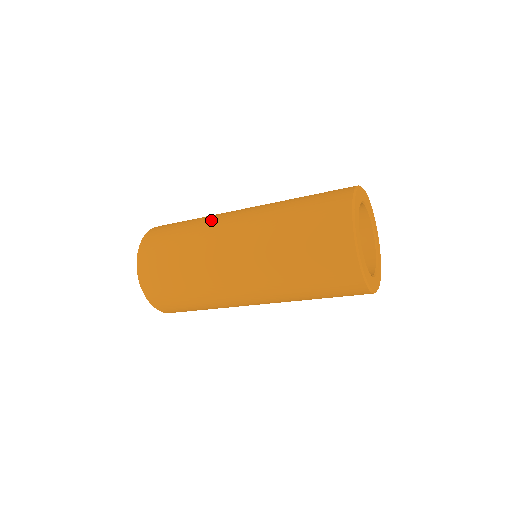
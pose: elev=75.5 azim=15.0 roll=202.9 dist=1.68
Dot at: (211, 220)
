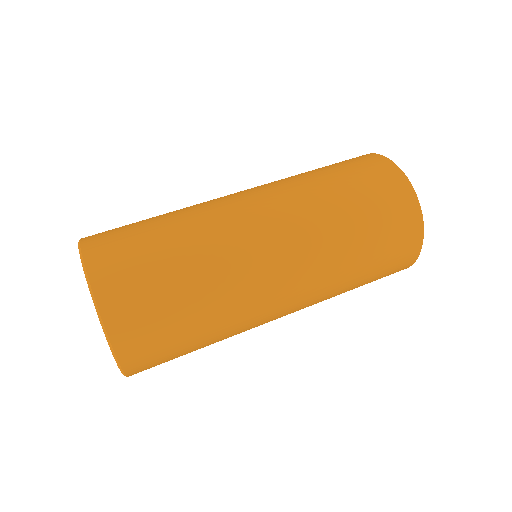
Dot at: (208, 211)
